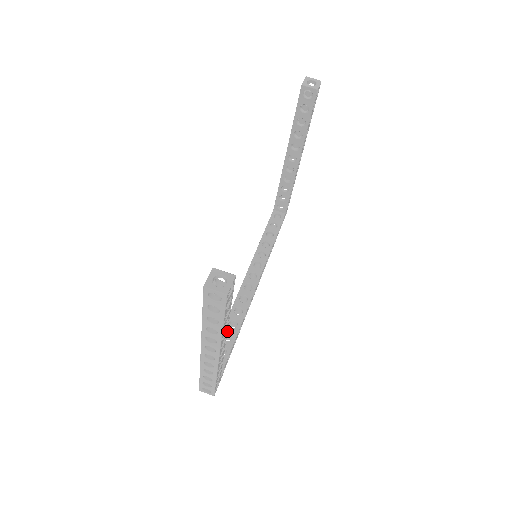
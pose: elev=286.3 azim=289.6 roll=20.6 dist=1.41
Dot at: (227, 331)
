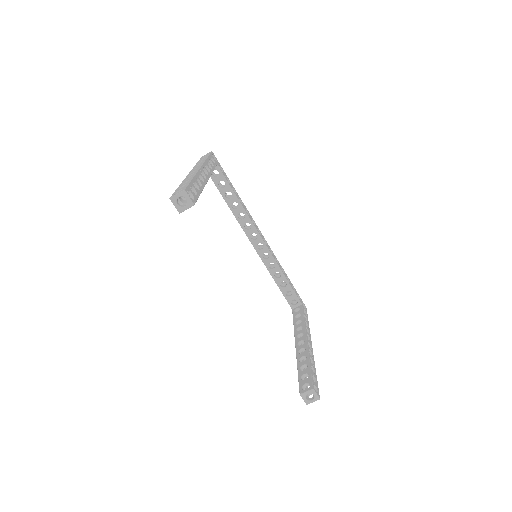
Dot at: (307, 345)
